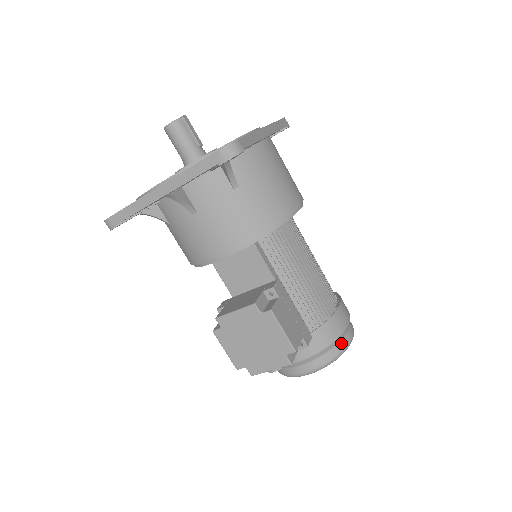
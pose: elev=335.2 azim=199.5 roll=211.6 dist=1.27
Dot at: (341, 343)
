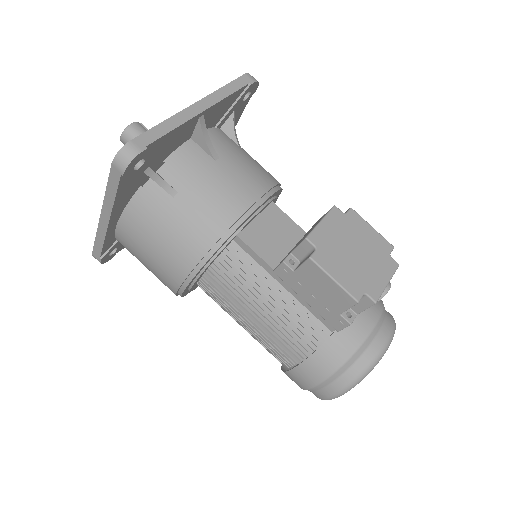
Dot at: occluded
